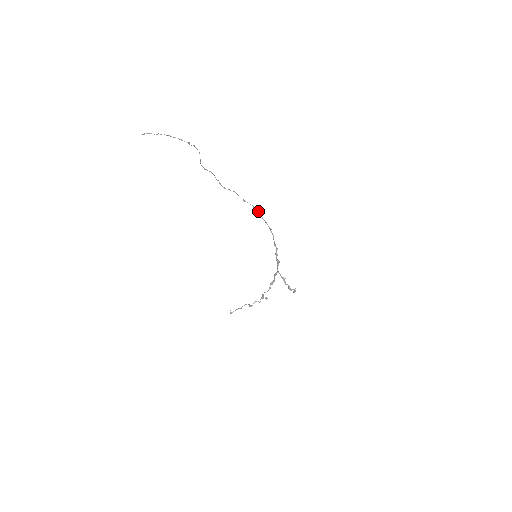
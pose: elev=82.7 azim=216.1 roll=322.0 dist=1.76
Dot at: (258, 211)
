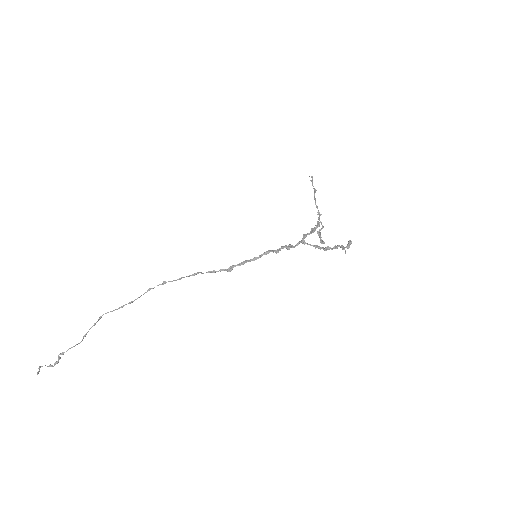
Dot at: (190, 275)
